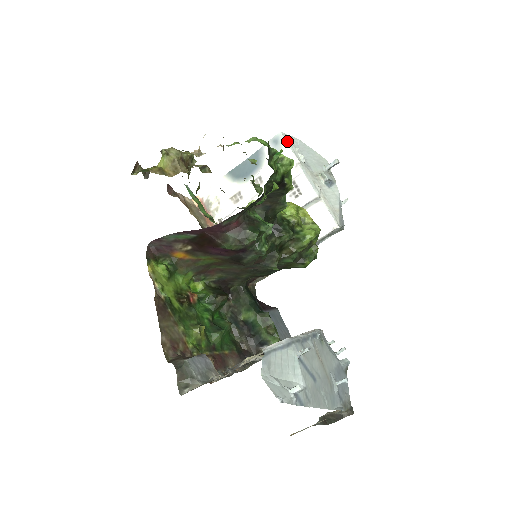
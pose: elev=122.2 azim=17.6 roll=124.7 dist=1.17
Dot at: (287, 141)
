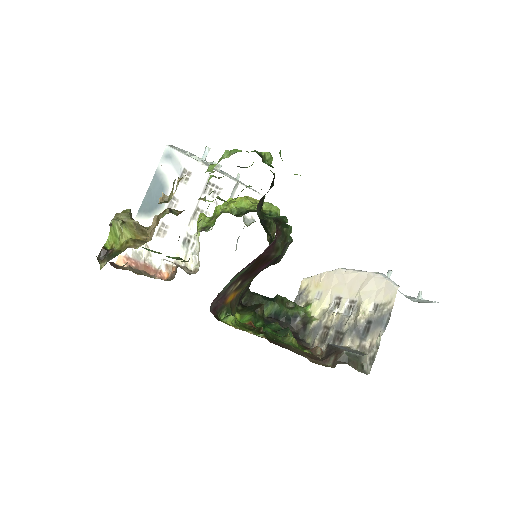
Dot at: (178, 150)
